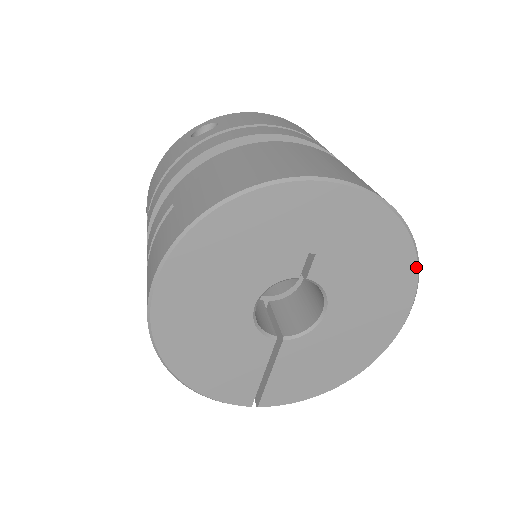
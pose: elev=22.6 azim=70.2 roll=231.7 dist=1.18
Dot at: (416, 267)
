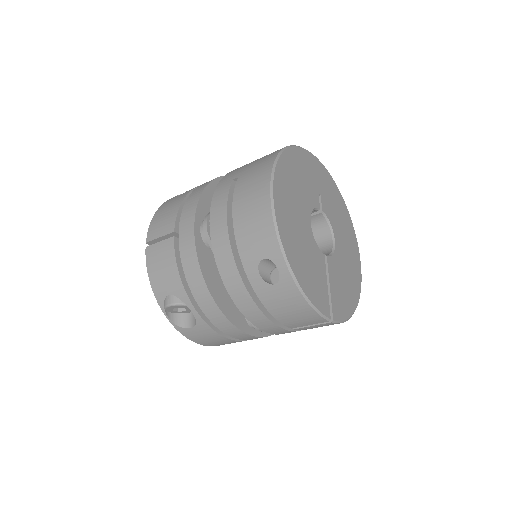
Dot at: occluded
